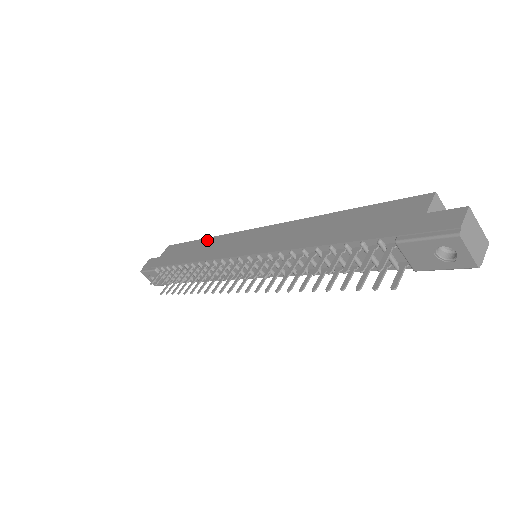
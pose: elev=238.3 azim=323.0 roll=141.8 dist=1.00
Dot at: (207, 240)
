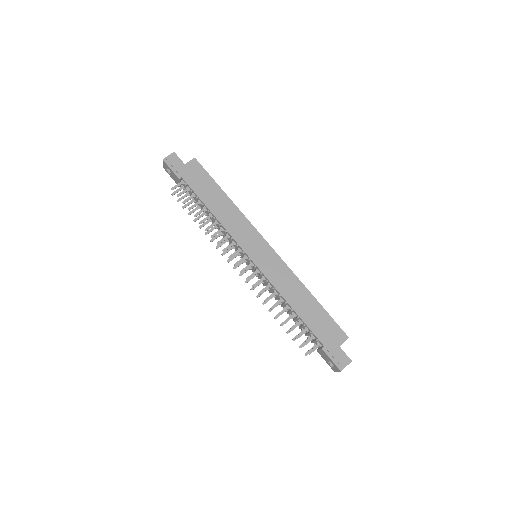
Dot at: (231, 204)
